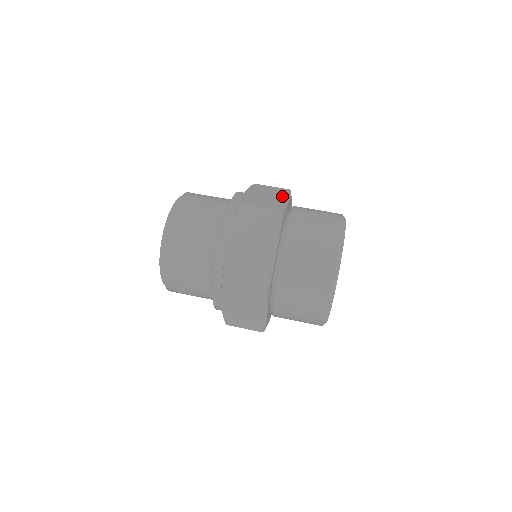
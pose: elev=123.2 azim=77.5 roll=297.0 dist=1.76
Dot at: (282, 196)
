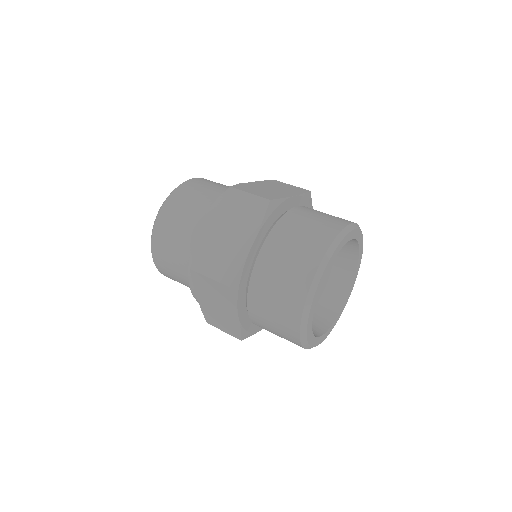
Dot at: occluded
